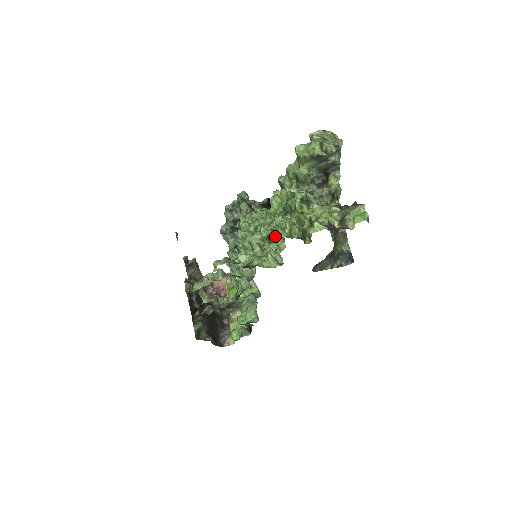
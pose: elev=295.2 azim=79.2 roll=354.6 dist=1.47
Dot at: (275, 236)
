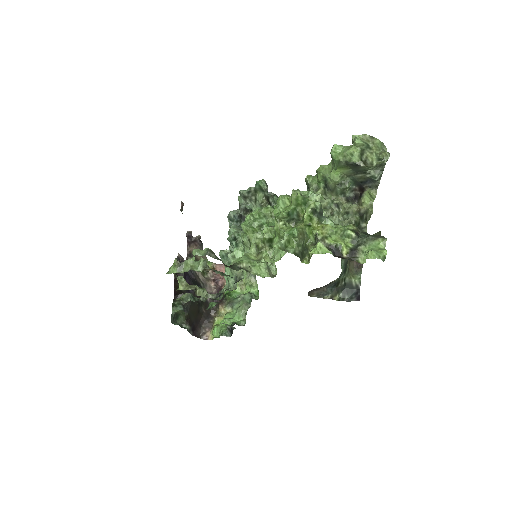
Dot at: occluded
